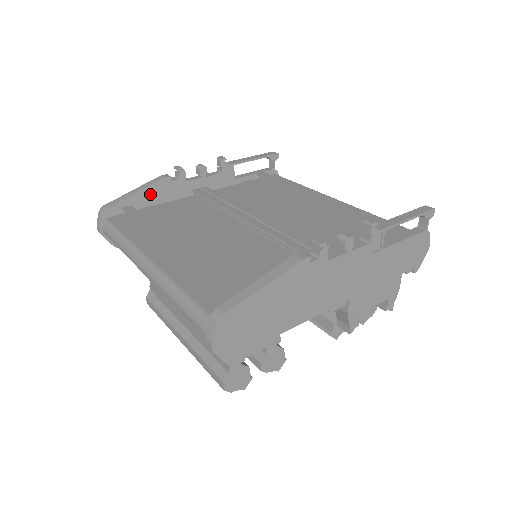
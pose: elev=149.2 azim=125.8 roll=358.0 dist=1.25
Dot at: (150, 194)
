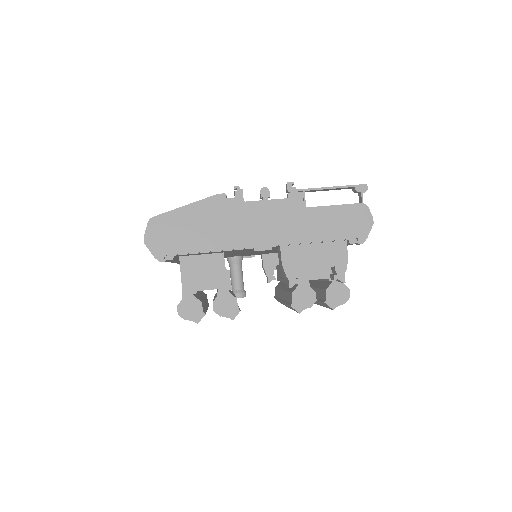
Dot at: occluded
